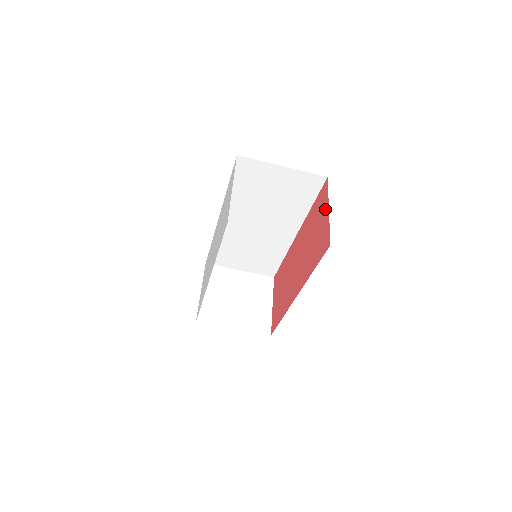
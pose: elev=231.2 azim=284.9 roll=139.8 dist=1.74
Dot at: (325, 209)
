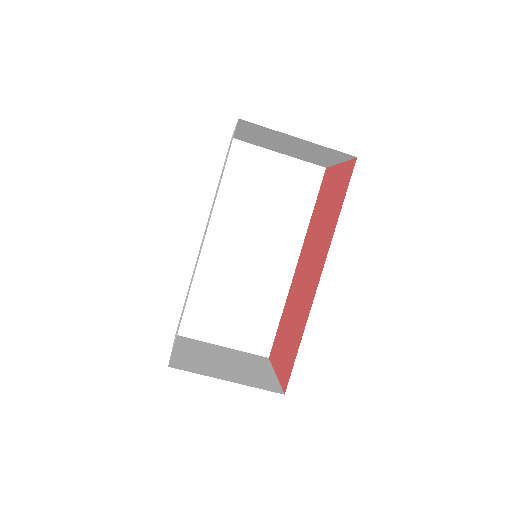
Dot at: (334, 173)
